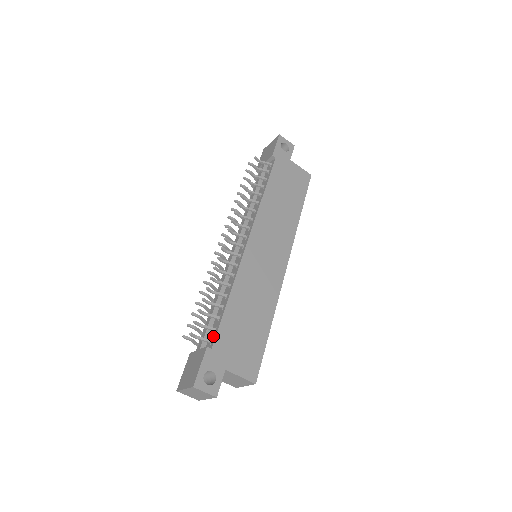
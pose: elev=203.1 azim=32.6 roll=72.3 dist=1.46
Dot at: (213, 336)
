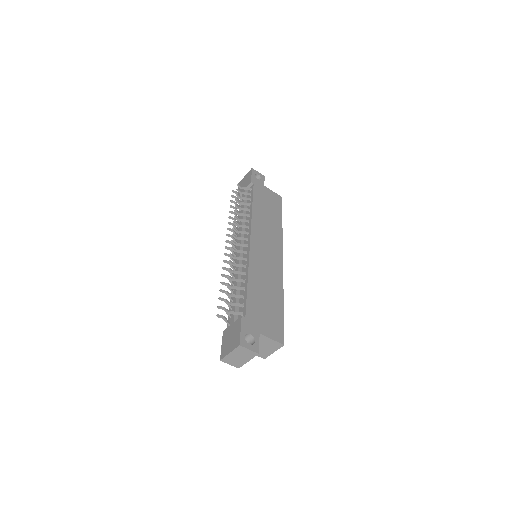
Dot at: (243, 310)
